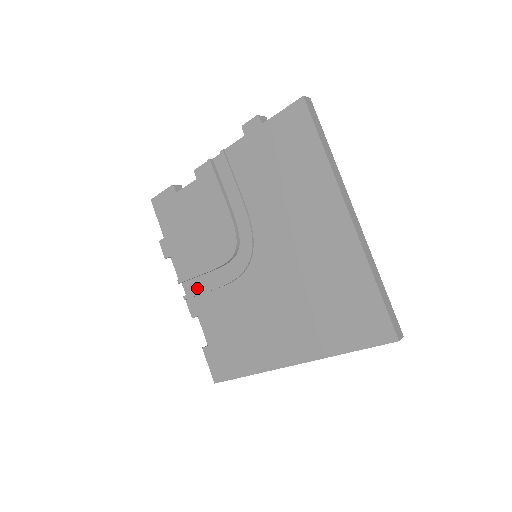
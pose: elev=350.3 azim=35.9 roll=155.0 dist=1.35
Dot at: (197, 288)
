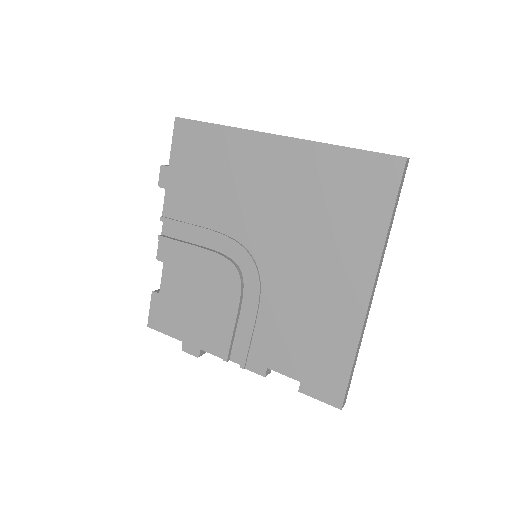
Dot at: (243, 346)
